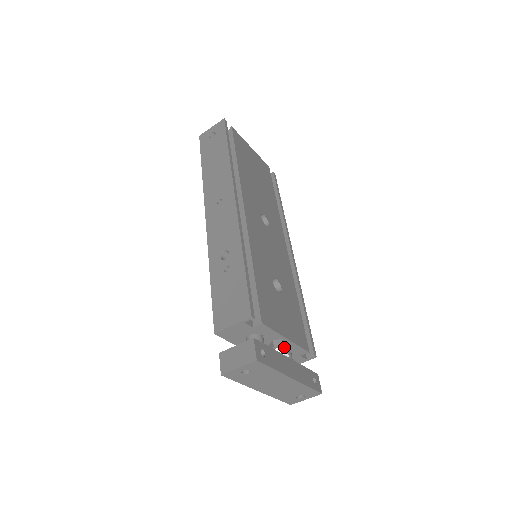
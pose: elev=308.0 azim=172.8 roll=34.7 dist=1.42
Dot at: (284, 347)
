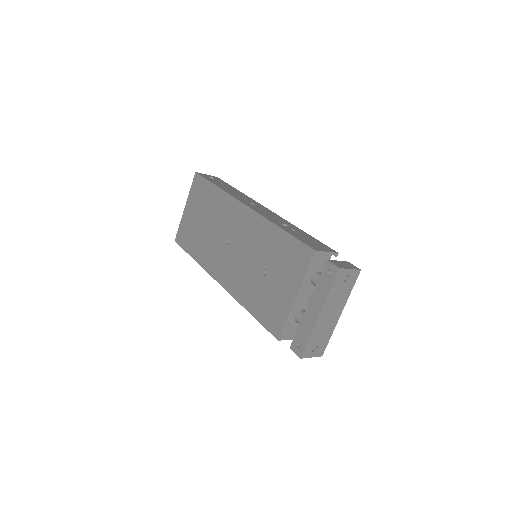
Dot at: occluded
